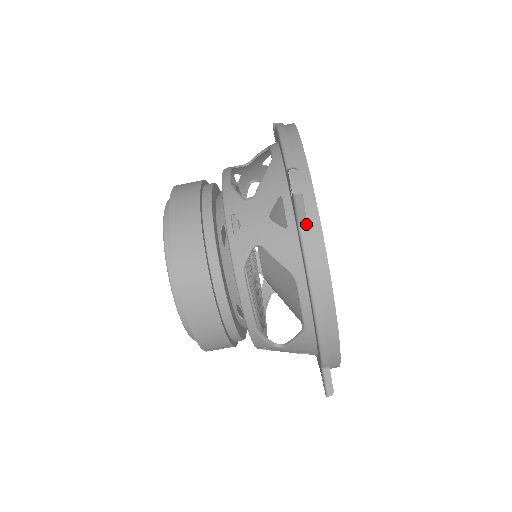
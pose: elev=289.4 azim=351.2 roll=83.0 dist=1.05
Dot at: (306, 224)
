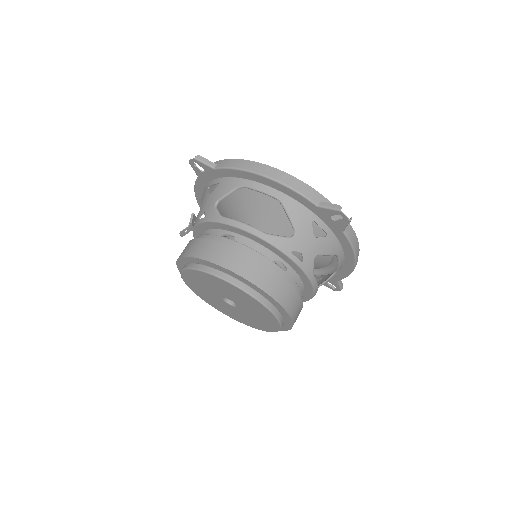
Dot at: (346, 228)
